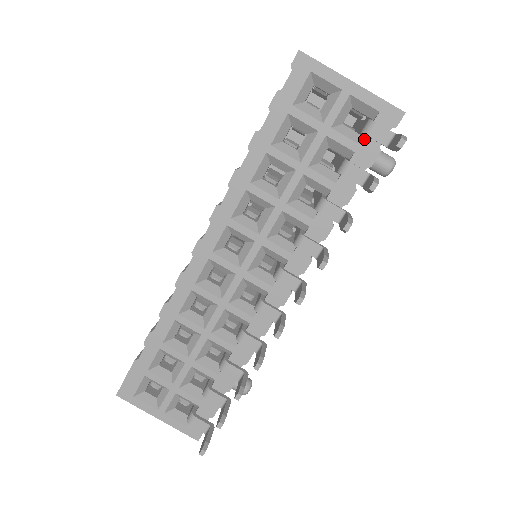
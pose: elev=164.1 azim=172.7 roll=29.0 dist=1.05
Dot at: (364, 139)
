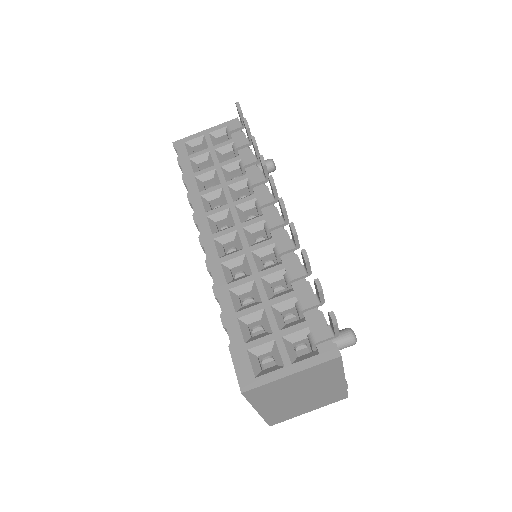
Dot at: (232, 136)
